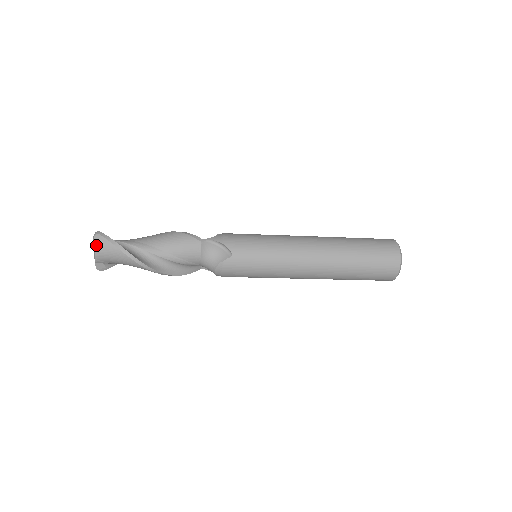
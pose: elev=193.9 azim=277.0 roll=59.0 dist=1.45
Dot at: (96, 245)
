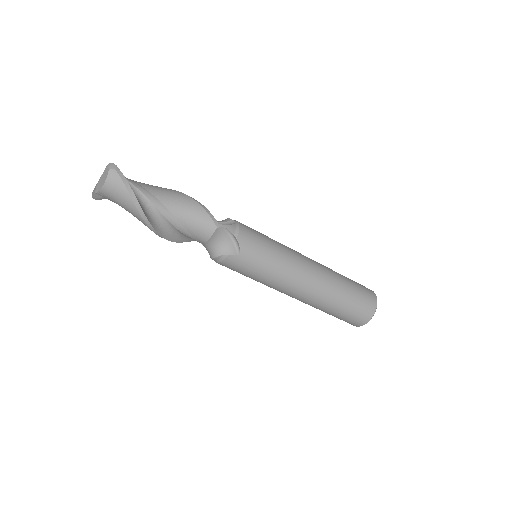
Dot at: (107, 181)
